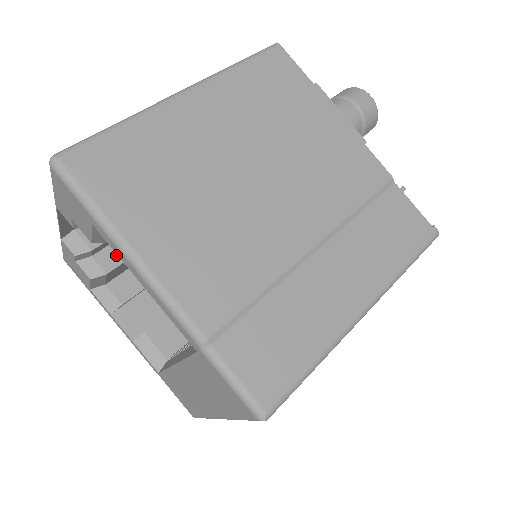
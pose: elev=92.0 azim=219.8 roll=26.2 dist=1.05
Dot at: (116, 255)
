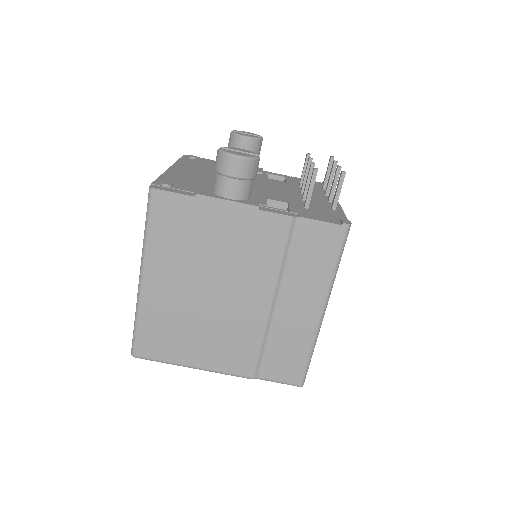
Dot at: occluded
